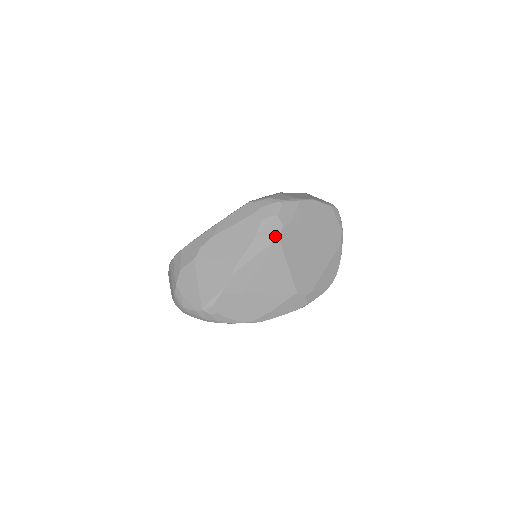
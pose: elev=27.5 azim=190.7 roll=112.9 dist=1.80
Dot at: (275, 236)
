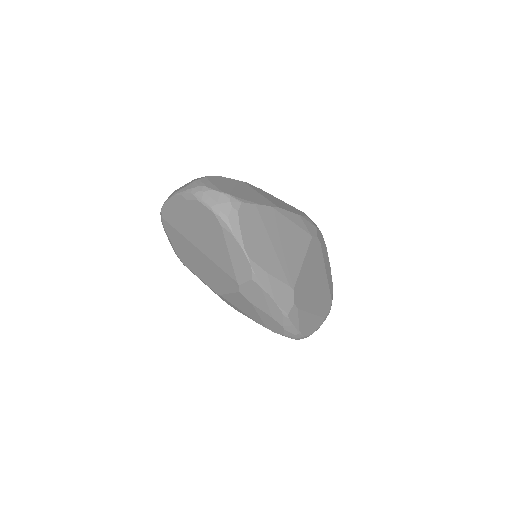
Dot at: (311, 232)
